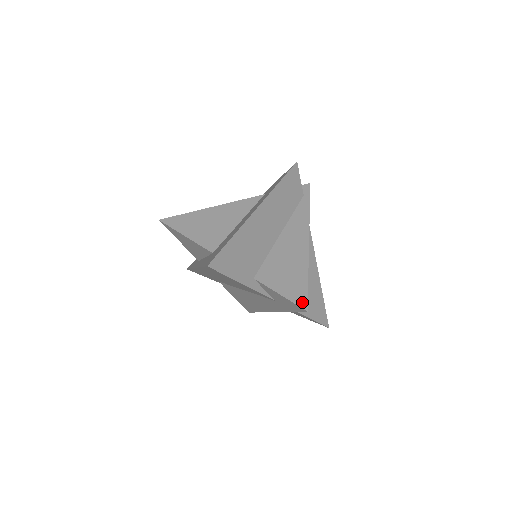
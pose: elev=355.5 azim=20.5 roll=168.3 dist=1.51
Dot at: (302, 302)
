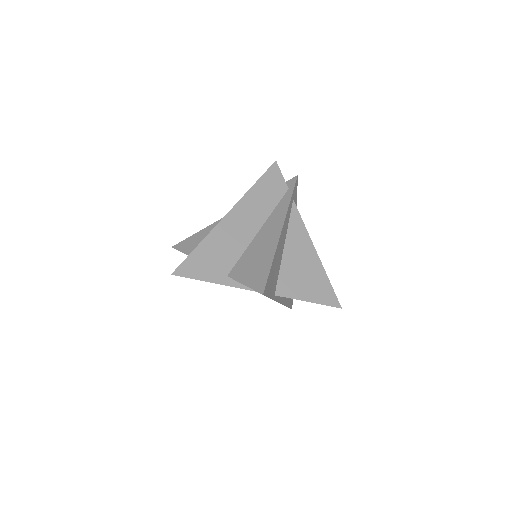
Dot at: (260, 287)
